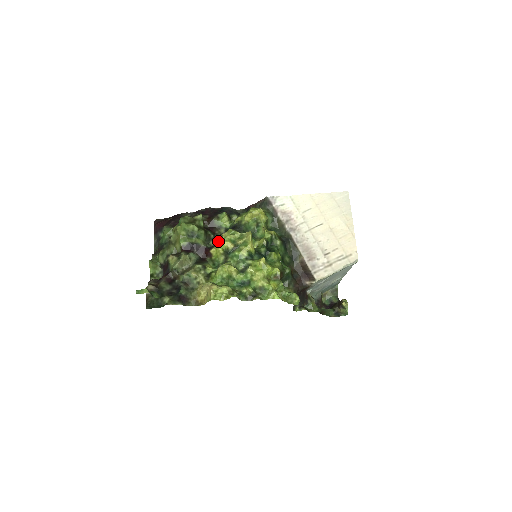
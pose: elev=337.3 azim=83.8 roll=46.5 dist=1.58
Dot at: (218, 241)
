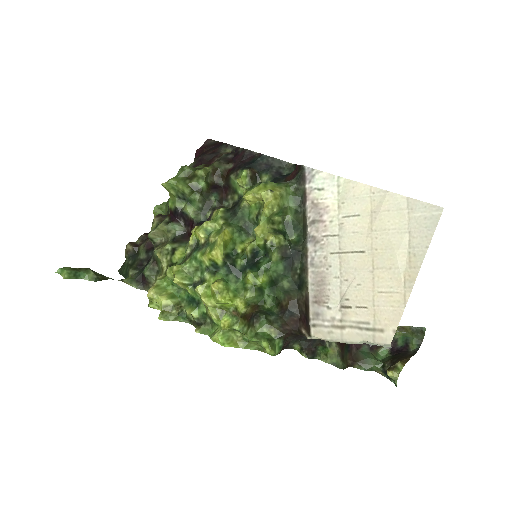
Dot at: (208, 218)
